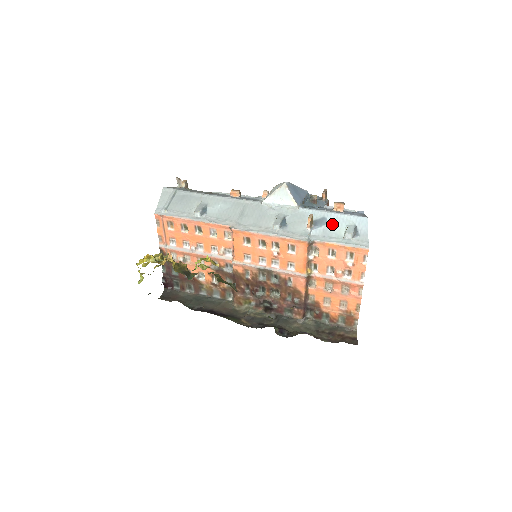
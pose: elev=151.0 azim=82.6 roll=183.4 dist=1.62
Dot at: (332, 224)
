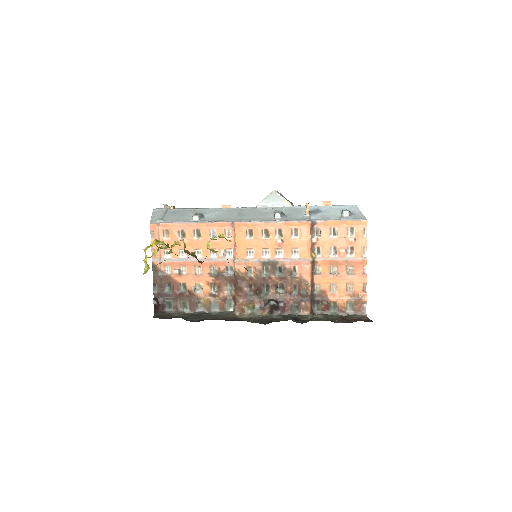
Dot at: (327, 211)
